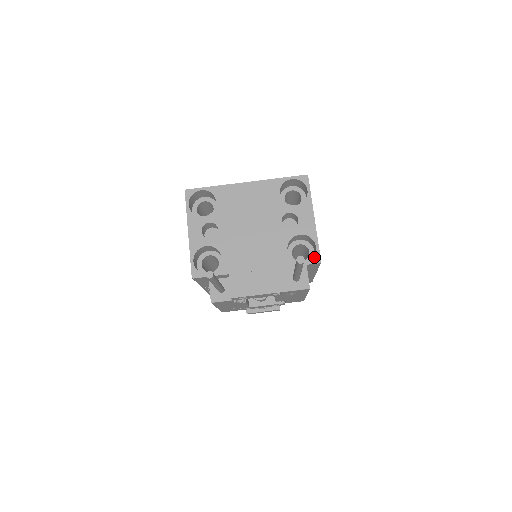
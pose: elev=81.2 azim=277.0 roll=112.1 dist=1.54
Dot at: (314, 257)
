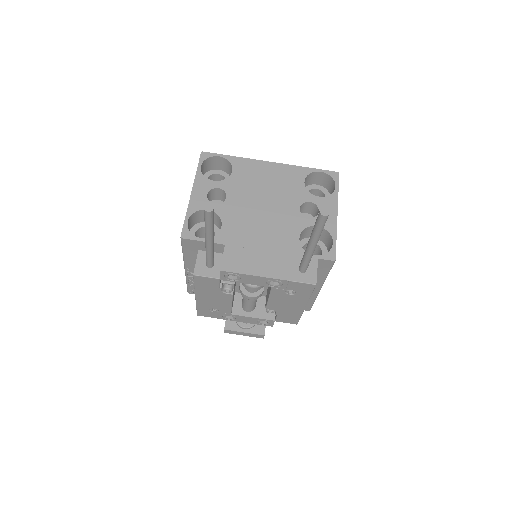
Dot at: (328, 253)
